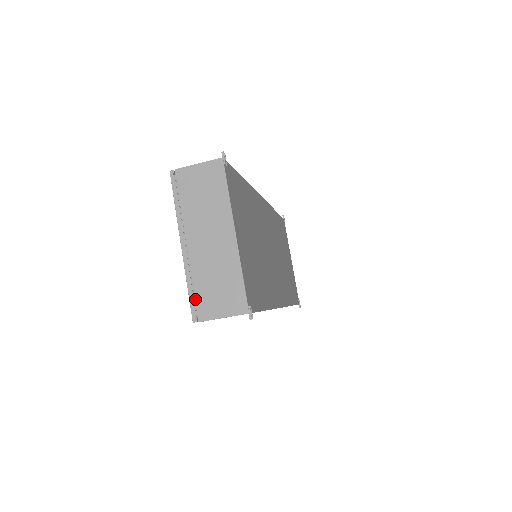
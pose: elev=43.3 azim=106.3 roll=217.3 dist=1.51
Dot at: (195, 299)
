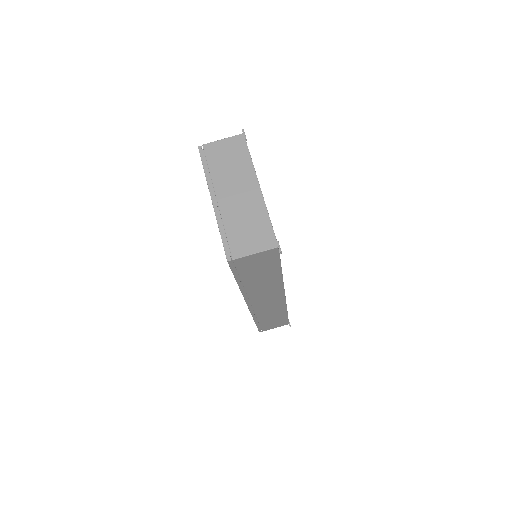
Dot at: (228, 241)
